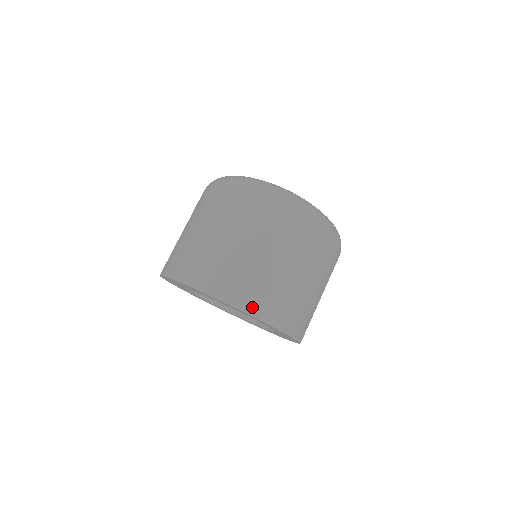
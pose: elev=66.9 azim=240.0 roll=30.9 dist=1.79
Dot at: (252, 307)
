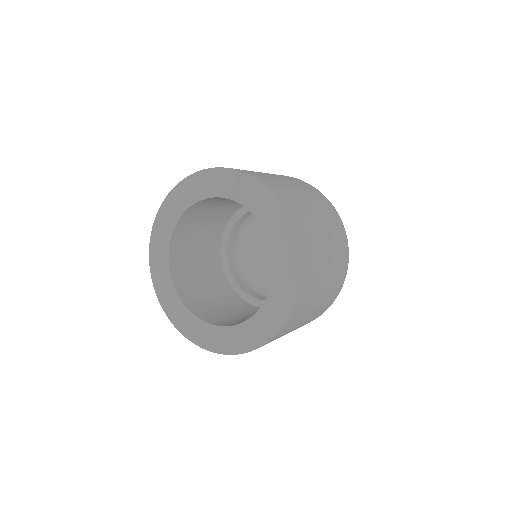
Dot at: (299, 230)
